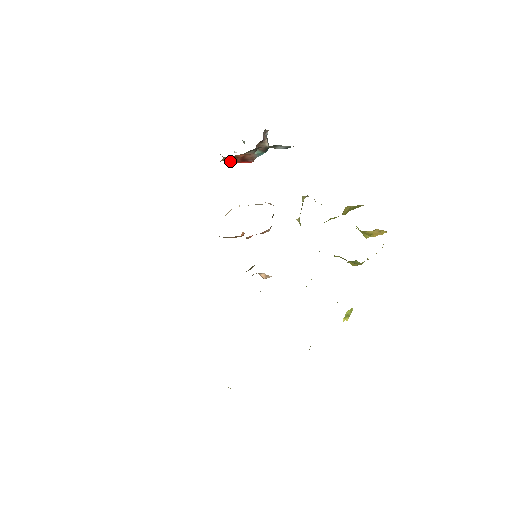
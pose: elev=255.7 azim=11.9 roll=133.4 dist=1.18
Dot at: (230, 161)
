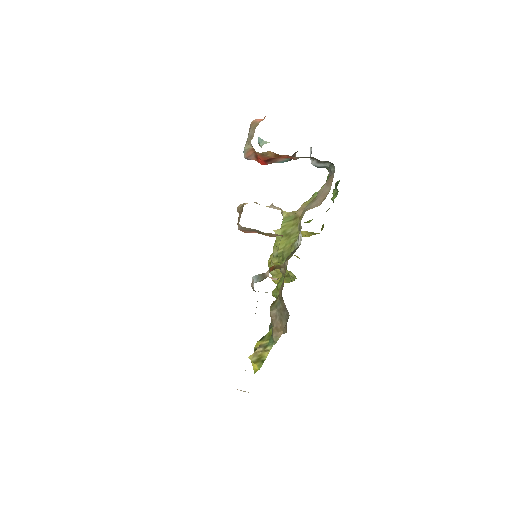
Dot at: (261, 156)
